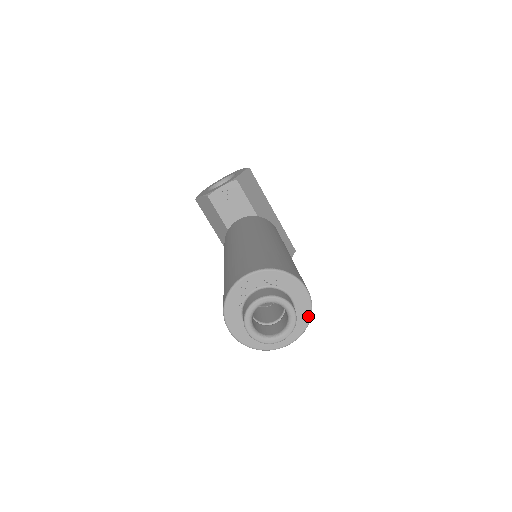
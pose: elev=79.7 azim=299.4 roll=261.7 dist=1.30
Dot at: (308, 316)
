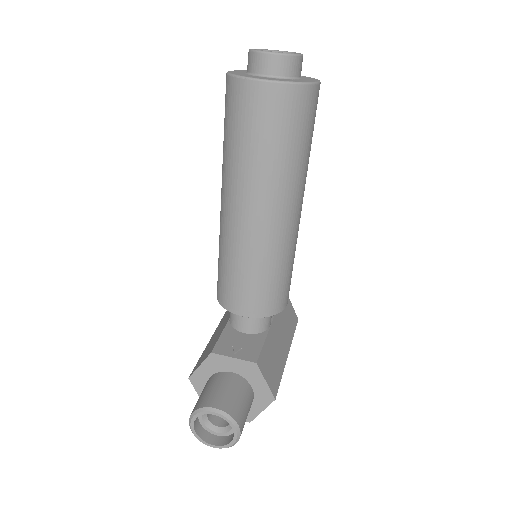
Dot at: (303, 82)
